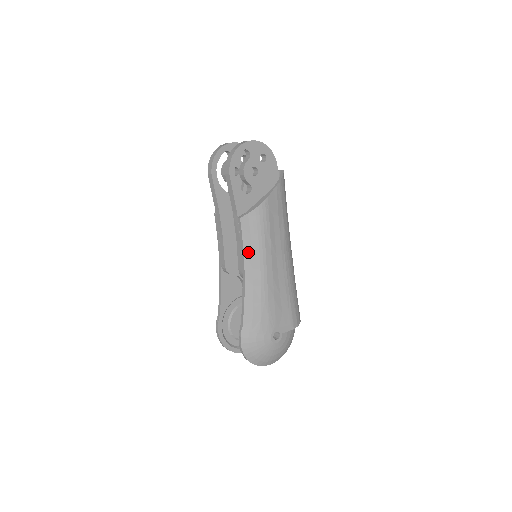
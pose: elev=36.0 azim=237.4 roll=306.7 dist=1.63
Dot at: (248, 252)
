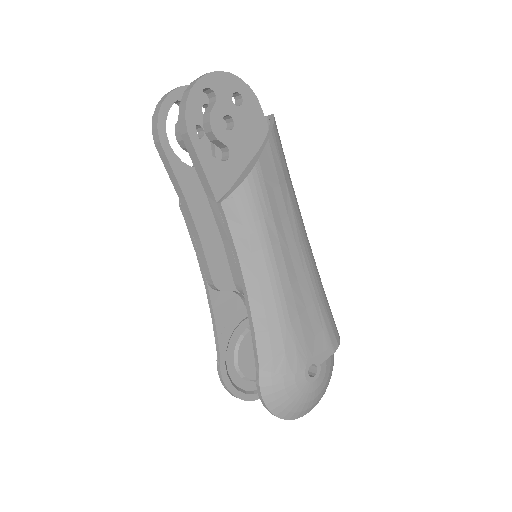
Dot at: (245, 255)
